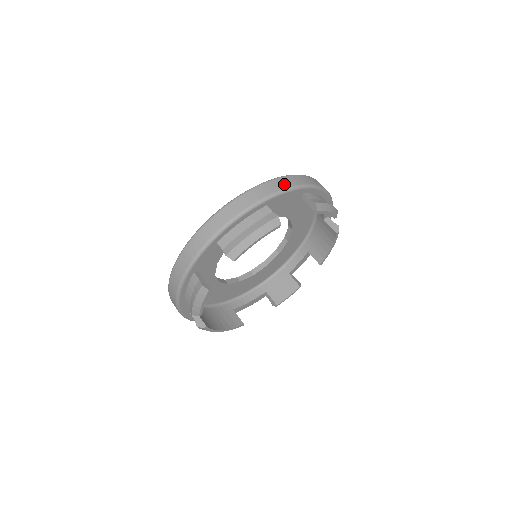
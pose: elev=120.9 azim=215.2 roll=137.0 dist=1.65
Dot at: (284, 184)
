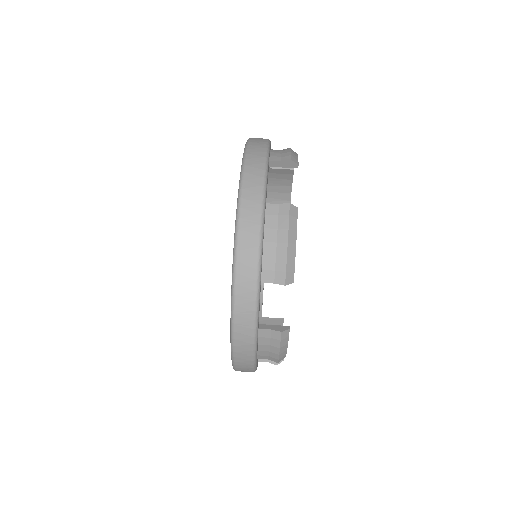
Dot at: (257, 168)
